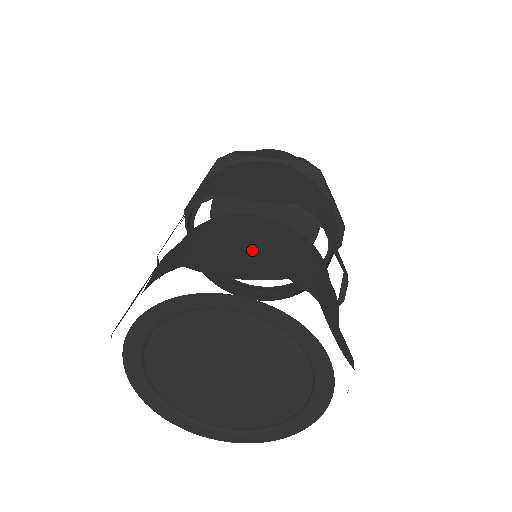
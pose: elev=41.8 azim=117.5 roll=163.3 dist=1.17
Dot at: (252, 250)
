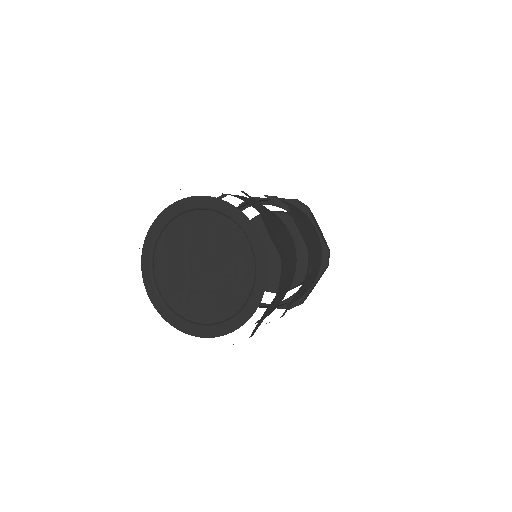
Dot at: occluded
